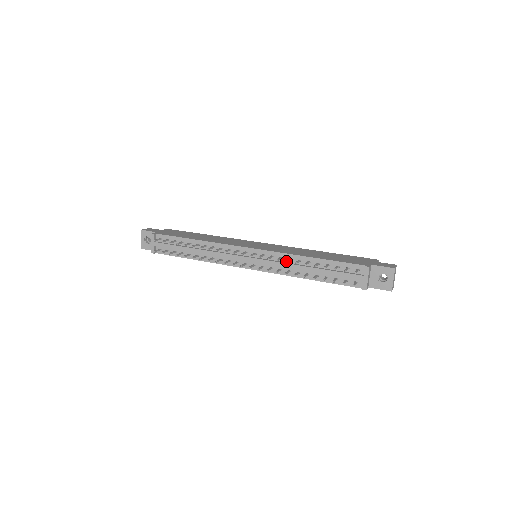
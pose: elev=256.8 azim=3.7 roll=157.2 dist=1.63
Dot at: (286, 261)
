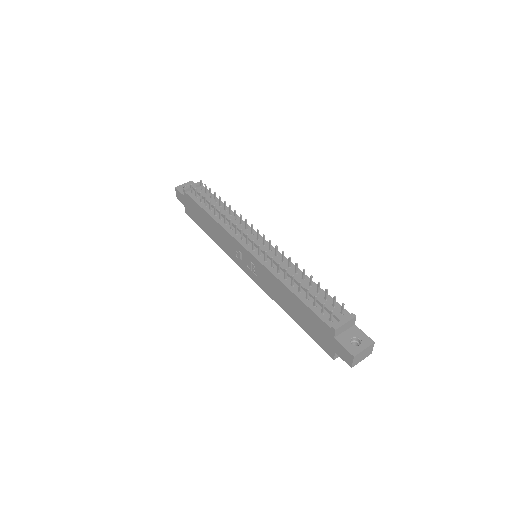
Dot at: occluded
